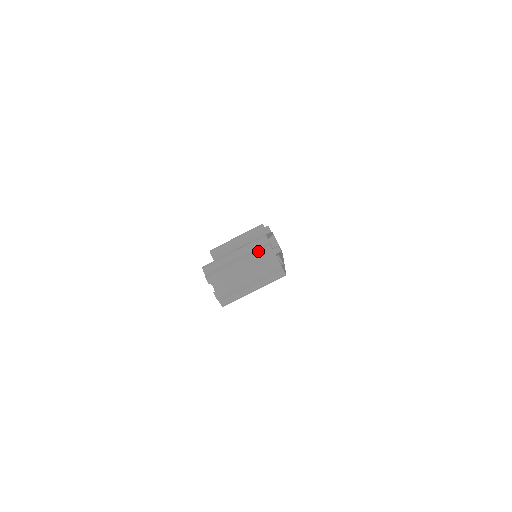
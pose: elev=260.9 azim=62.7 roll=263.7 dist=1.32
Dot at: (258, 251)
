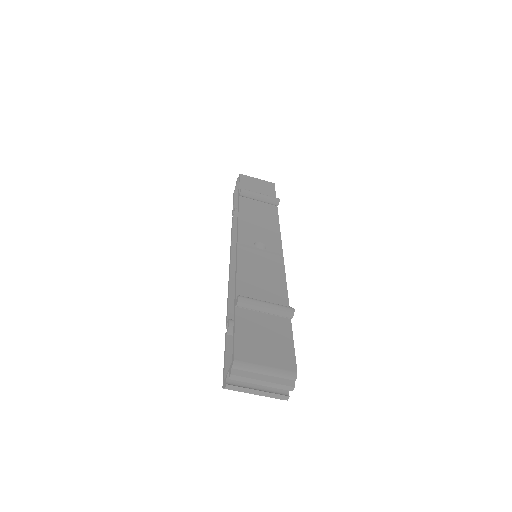
Dot at: (283, 385)
